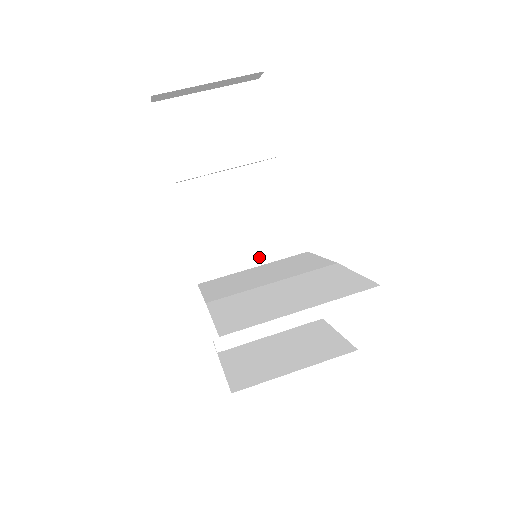
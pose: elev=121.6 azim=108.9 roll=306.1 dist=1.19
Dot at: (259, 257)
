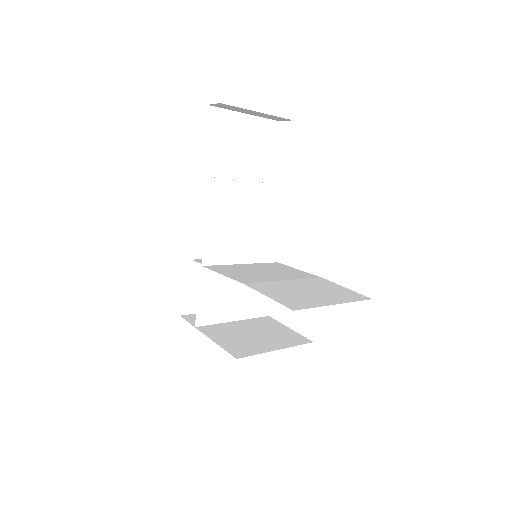
Dot at: (248, 257)
